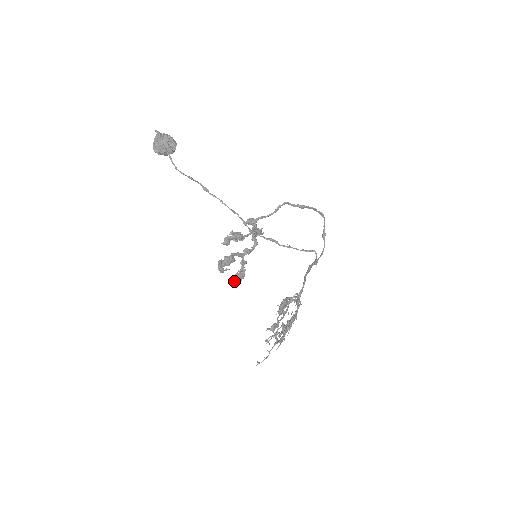
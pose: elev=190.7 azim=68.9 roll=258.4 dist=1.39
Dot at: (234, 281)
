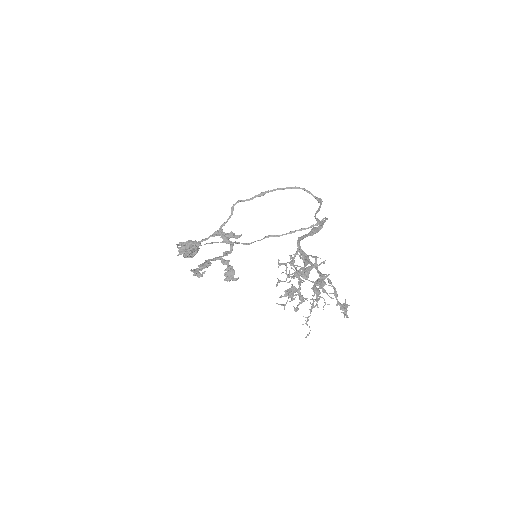
Dot at: (227, 280)
